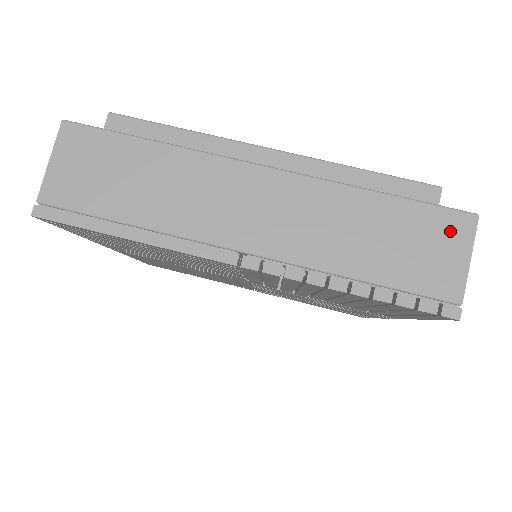
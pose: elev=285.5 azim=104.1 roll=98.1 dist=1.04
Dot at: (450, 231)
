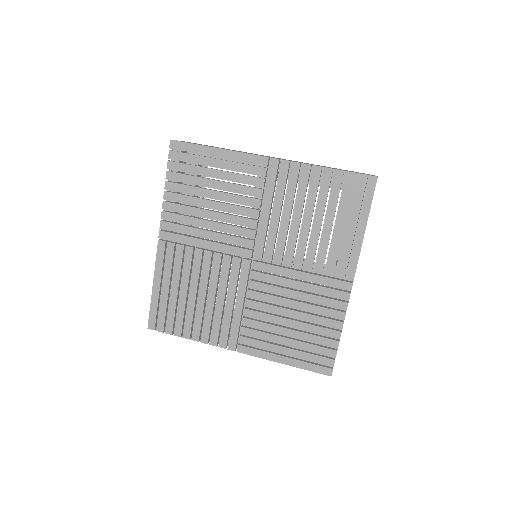
Dot at: occluded
